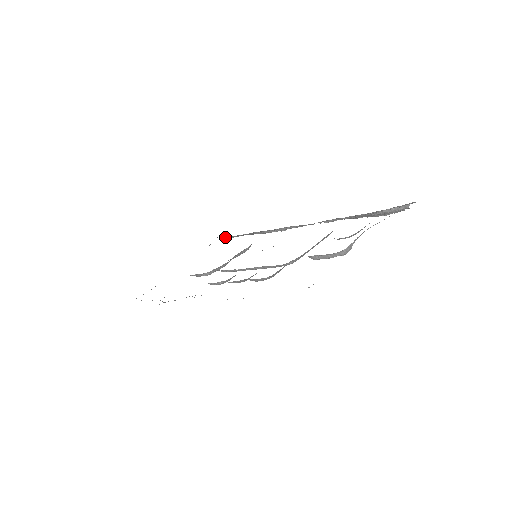
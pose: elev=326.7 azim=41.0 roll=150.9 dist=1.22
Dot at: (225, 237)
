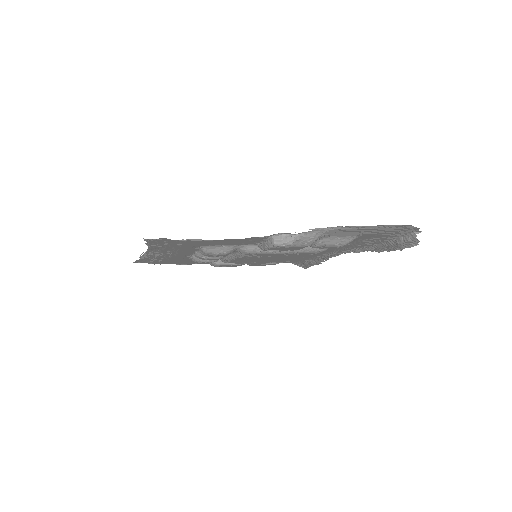
Dot at: (296, 264)
